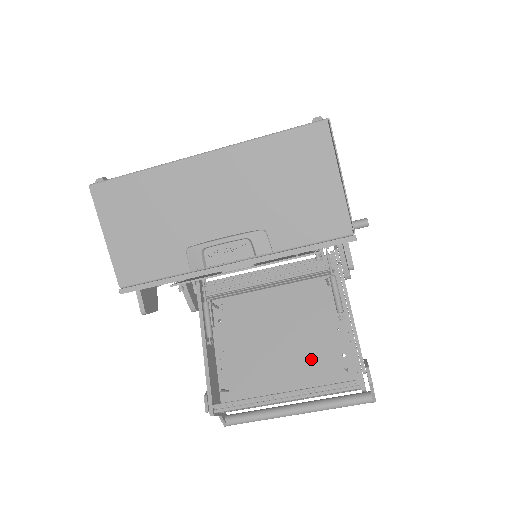
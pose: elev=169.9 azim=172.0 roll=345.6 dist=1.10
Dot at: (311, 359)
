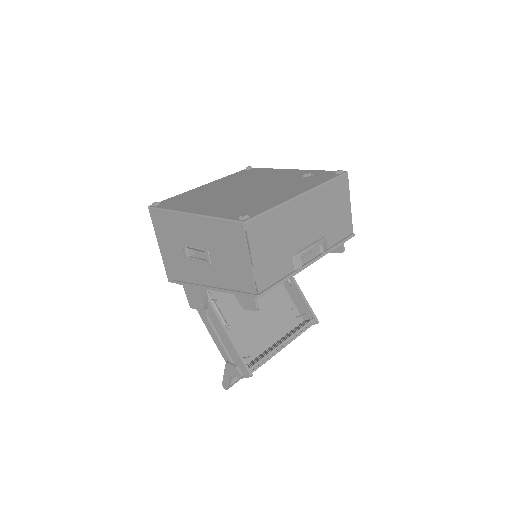
Dot at: (278, 318)
